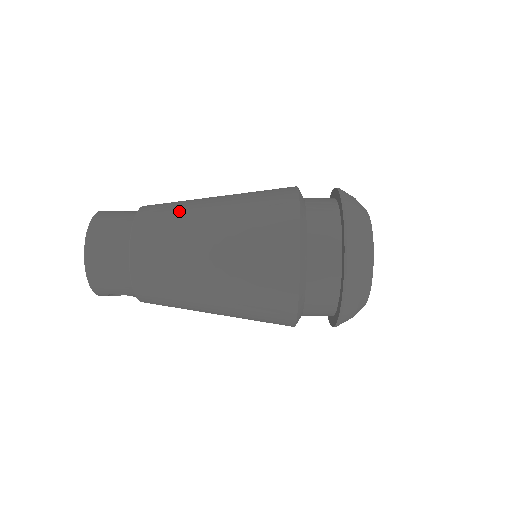
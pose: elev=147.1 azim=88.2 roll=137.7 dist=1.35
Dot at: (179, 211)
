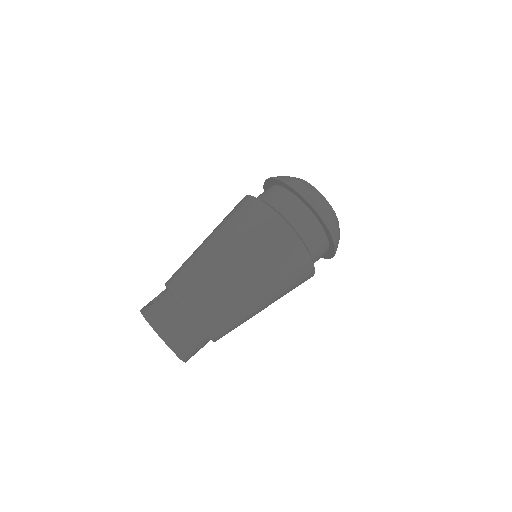
Dot at: (206, 275)
